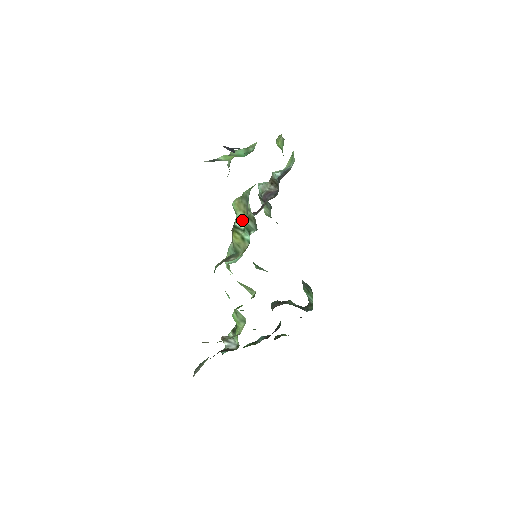
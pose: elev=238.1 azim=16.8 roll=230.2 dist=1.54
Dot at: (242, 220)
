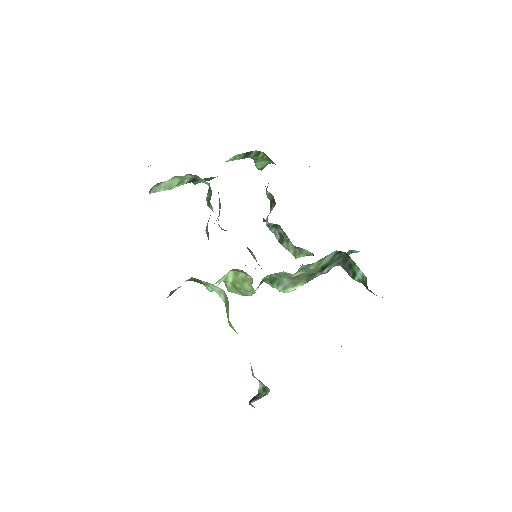
Dot at: occluded
